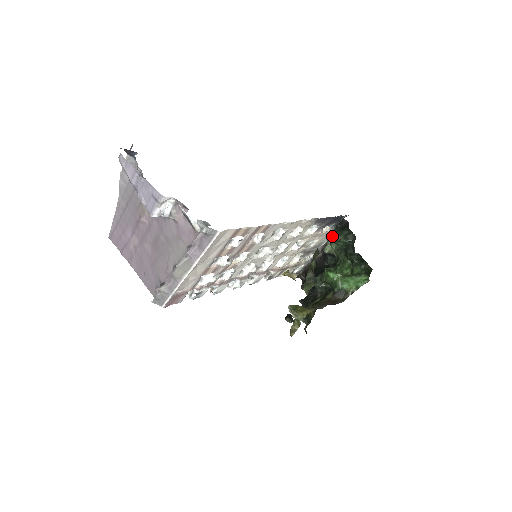
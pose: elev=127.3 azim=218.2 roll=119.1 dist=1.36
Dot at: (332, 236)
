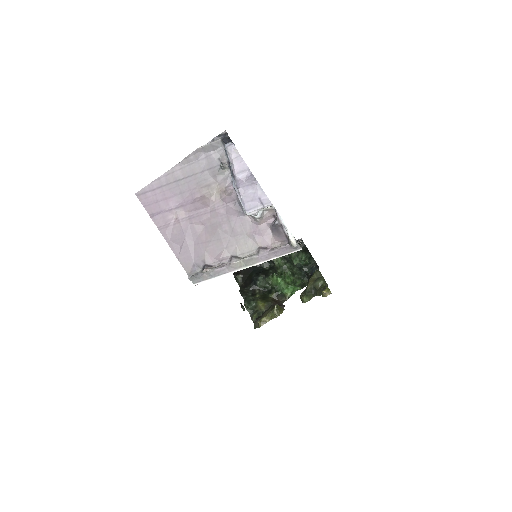
Dot at: (300, 255)
